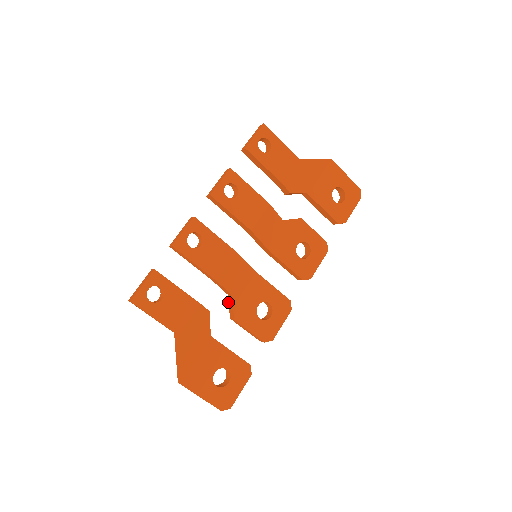
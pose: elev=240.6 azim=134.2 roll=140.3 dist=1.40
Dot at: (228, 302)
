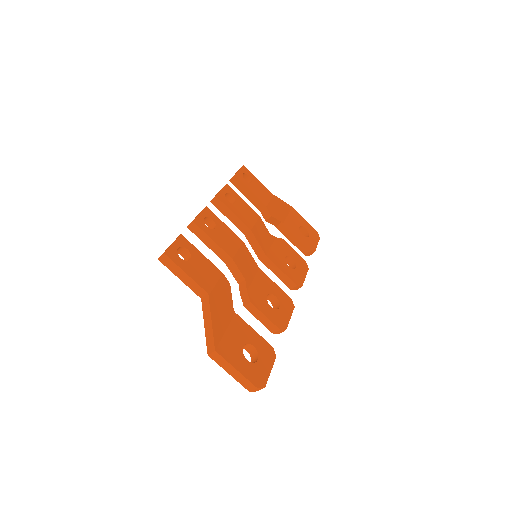
Dot at: occluded
